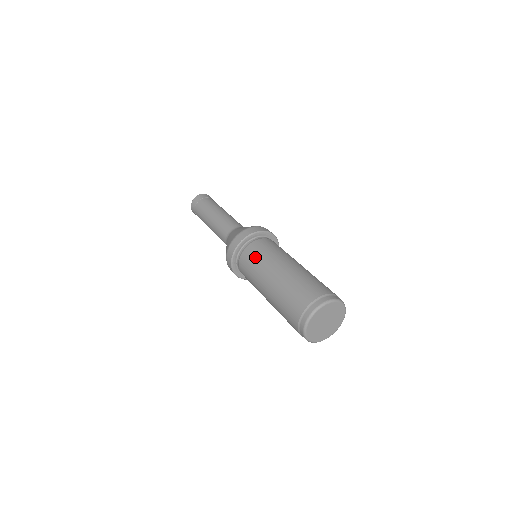
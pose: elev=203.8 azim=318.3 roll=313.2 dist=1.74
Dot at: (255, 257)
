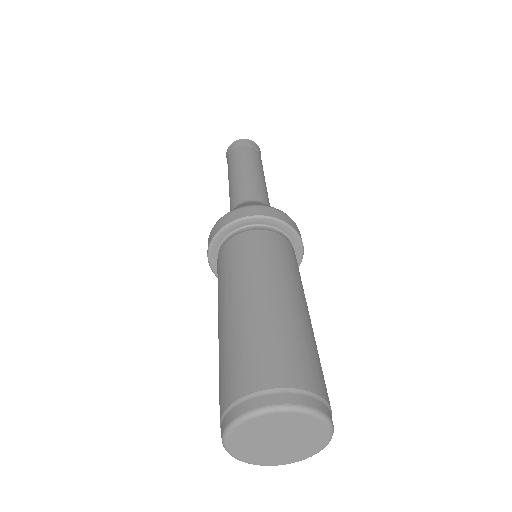
Dot at: occluded
